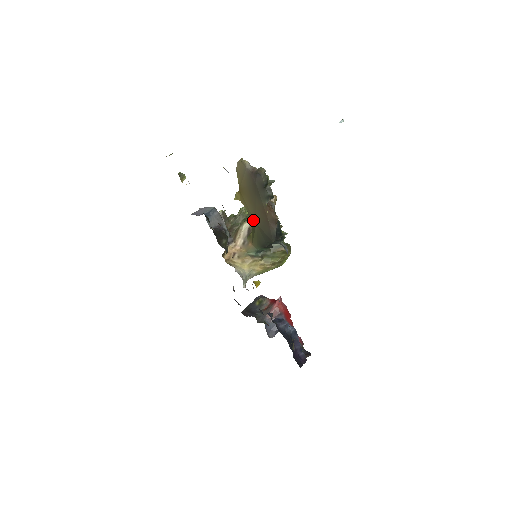
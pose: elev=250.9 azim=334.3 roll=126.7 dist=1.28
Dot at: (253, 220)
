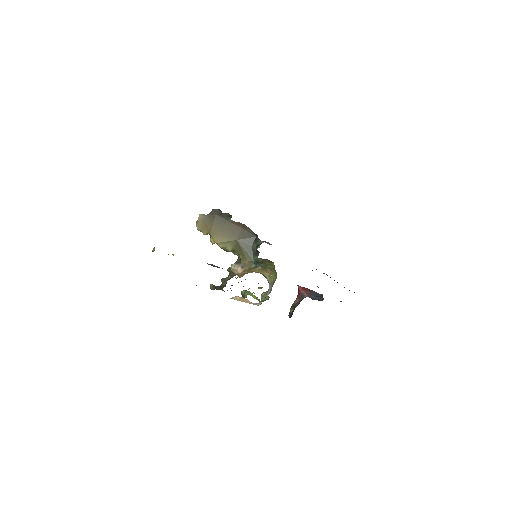
Dot at: (234, 244)
